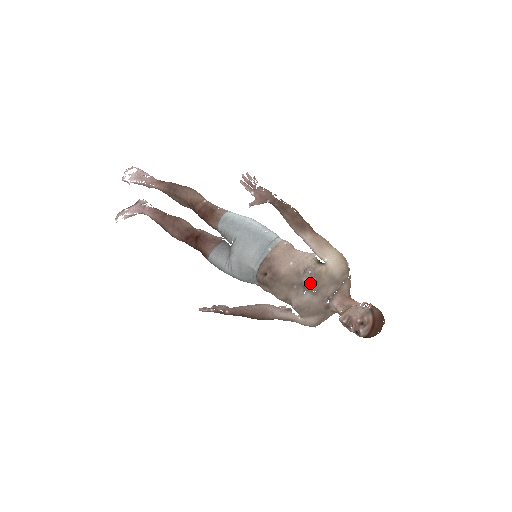
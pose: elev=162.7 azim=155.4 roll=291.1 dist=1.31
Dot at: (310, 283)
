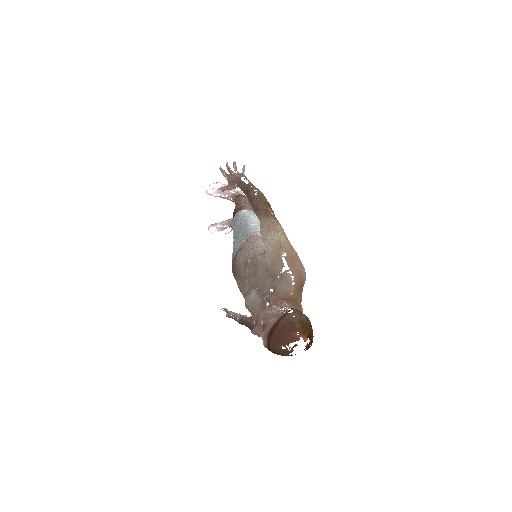
Dot at: (248, 274)
